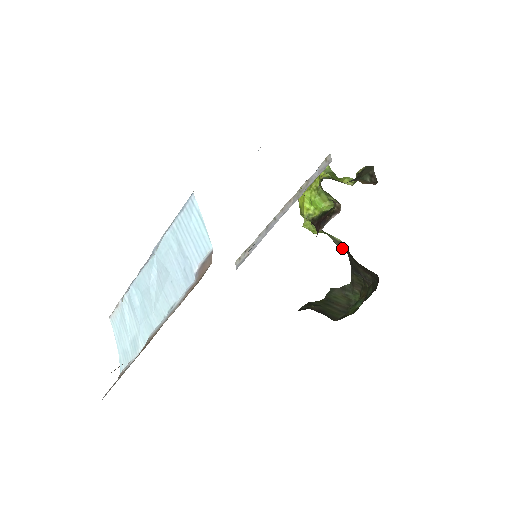
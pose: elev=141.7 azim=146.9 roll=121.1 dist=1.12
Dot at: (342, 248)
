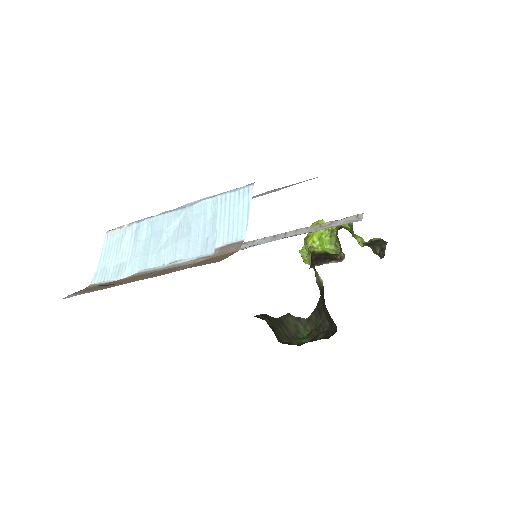
Dot at: (319, 288)
